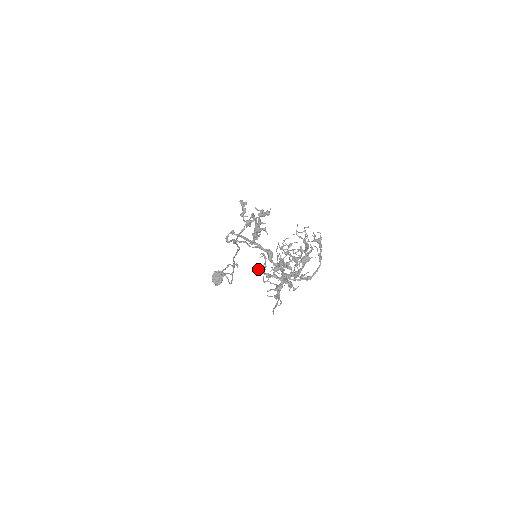
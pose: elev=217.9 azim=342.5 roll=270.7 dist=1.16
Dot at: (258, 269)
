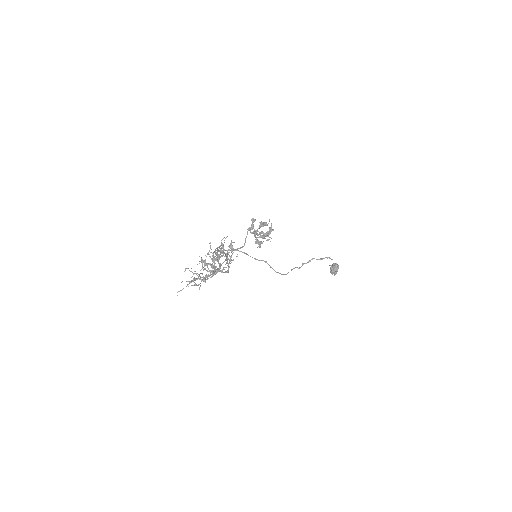
Dot at: occluded
